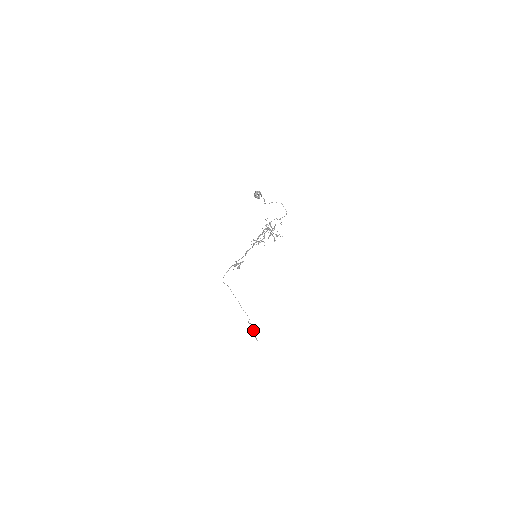
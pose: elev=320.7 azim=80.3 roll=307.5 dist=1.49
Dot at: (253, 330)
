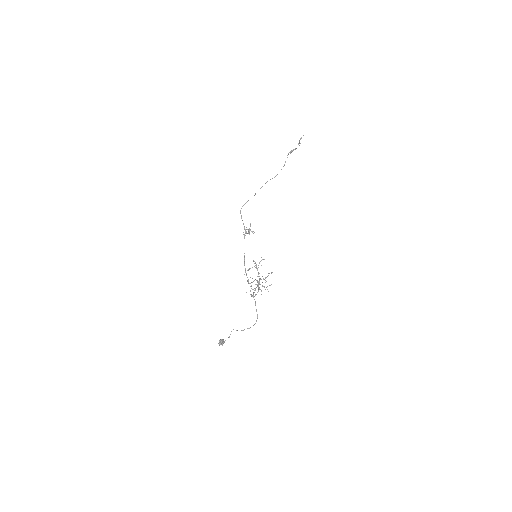
Dot at: occluded
